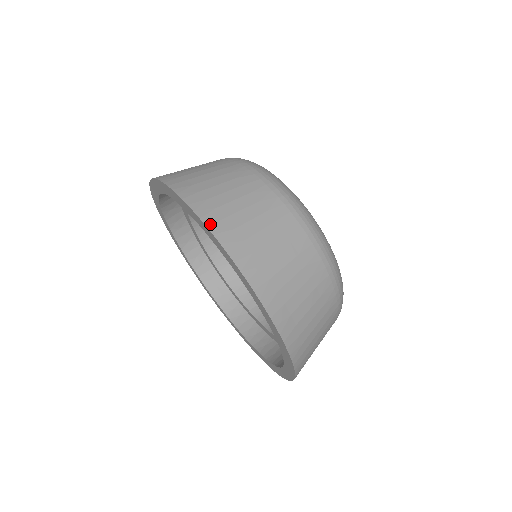
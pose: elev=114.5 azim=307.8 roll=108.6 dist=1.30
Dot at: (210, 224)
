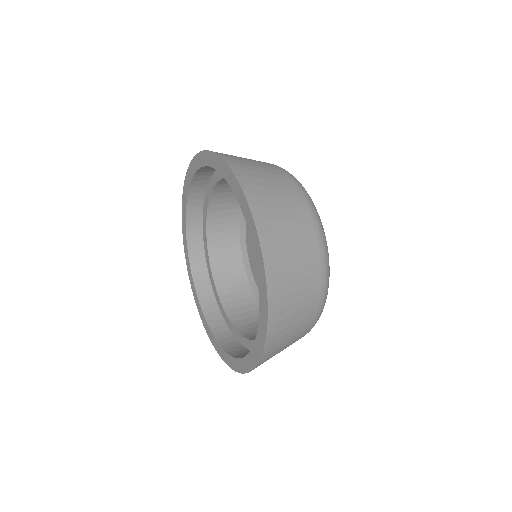
Dot at: (252, 205)
